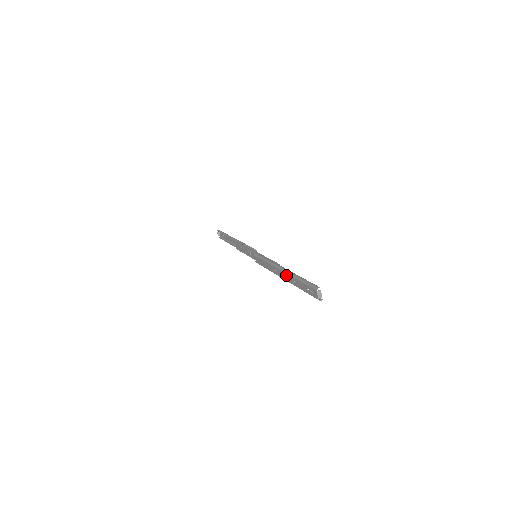
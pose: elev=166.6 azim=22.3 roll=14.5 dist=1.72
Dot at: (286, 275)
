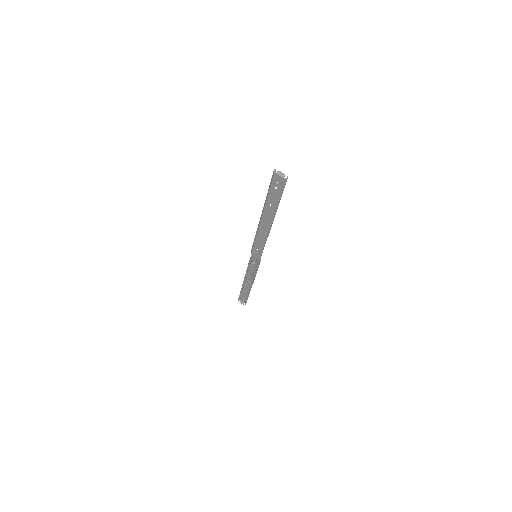
Dot at: (265, 214)
